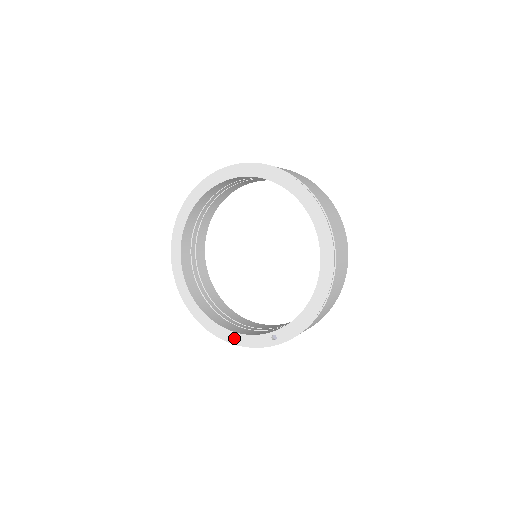
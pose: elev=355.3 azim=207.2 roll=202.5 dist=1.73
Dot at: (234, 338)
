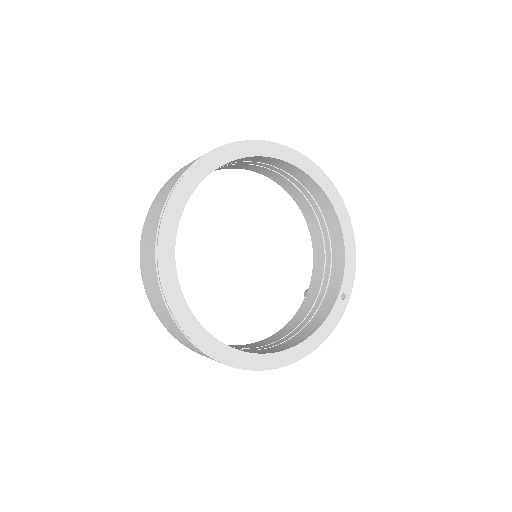
Dot at: (317, 339)
